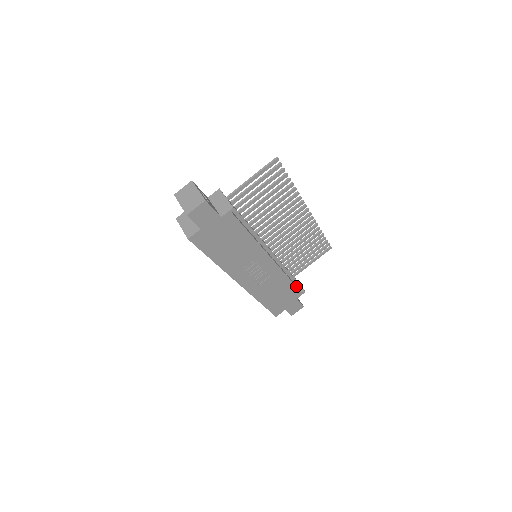
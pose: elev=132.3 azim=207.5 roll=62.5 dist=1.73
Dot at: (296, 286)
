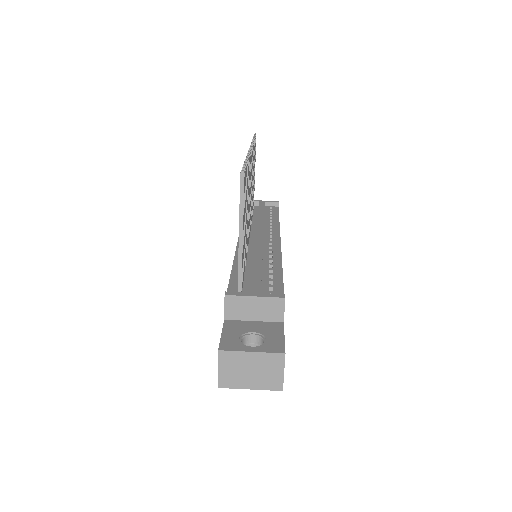
Dot at: (278, 213)
